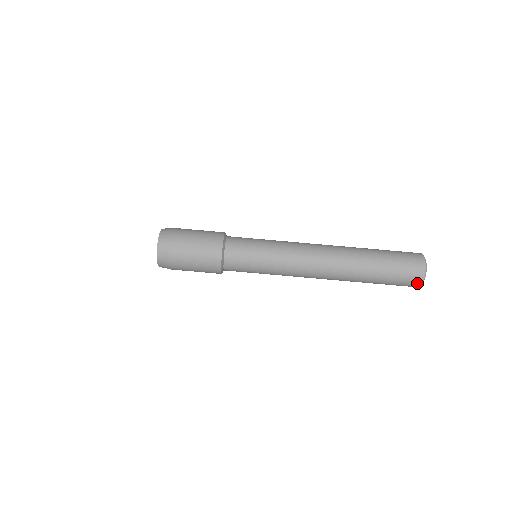
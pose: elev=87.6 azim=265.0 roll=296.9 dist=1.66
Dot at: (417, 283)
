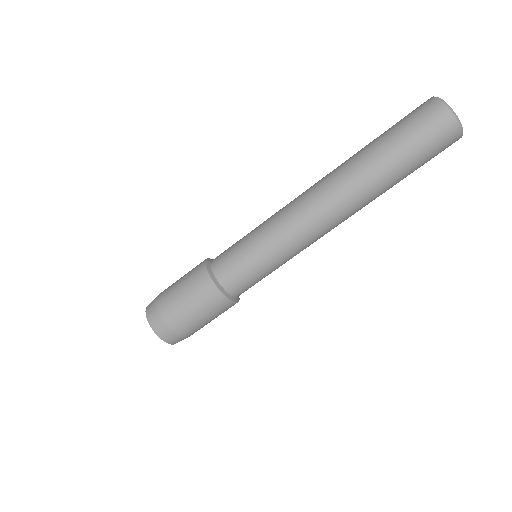
Dot at: occluded
